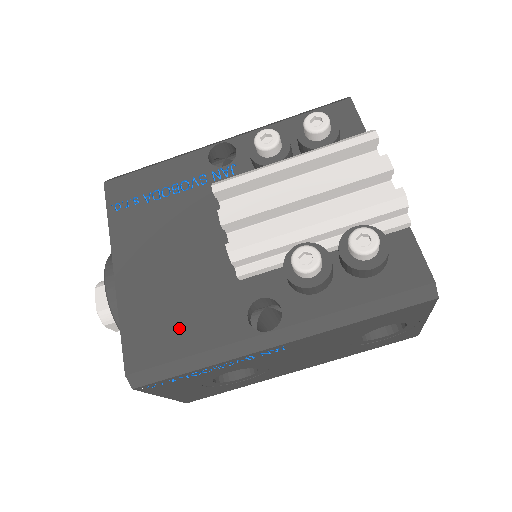
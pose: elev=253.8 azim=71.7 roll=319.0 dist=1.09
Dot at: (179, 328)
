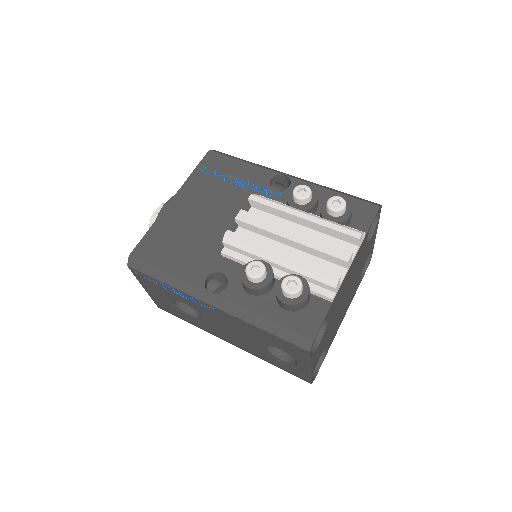
Dot at: (172, 254)
